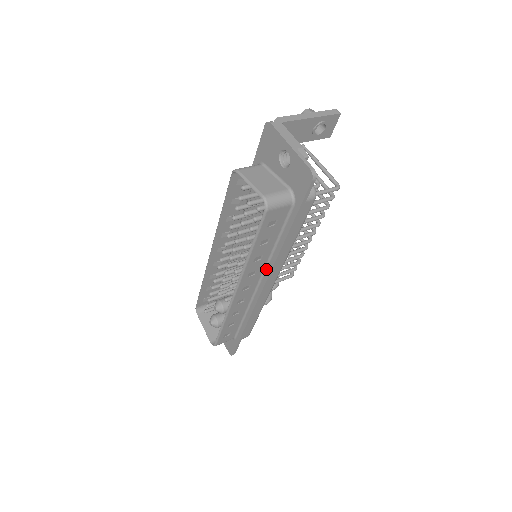
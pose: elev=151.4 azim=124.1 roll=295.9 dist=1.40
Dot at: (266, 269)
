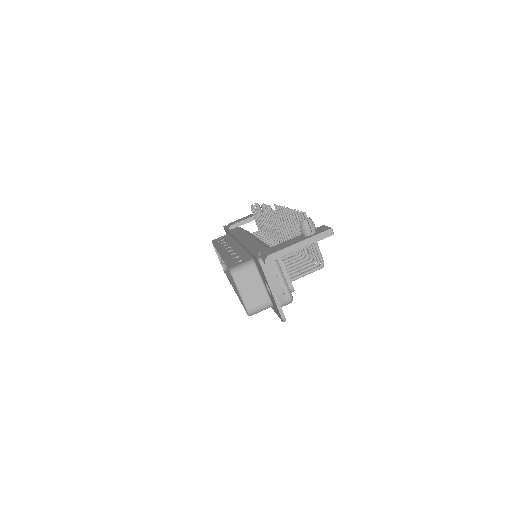
Dot at: occluded
